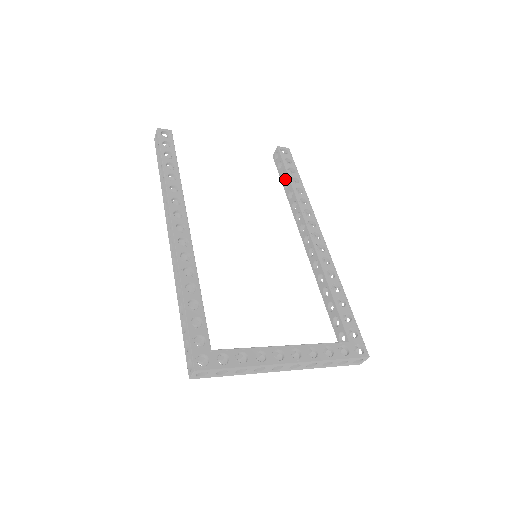
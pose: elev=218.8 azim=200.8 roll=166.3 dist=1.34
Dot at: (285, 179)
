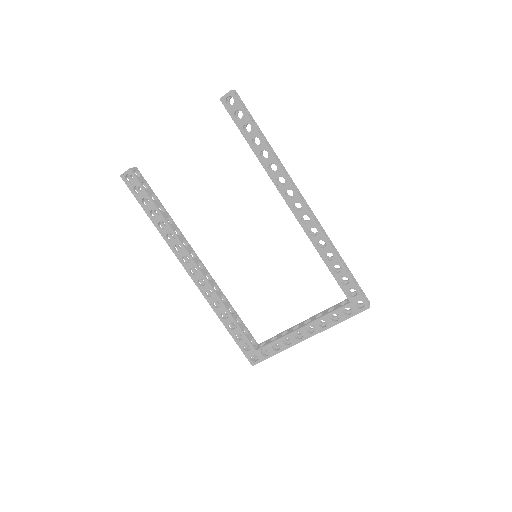
Dot at: occluded
